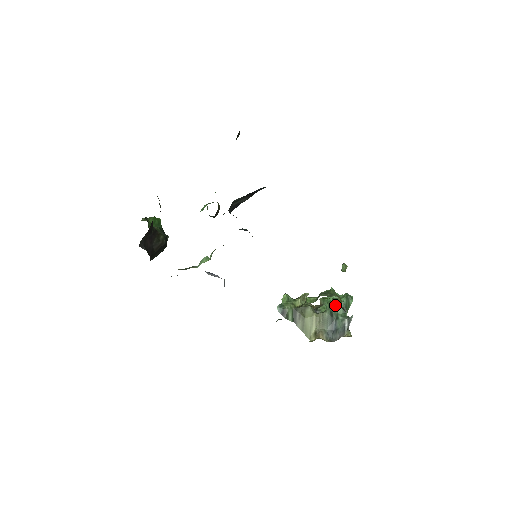
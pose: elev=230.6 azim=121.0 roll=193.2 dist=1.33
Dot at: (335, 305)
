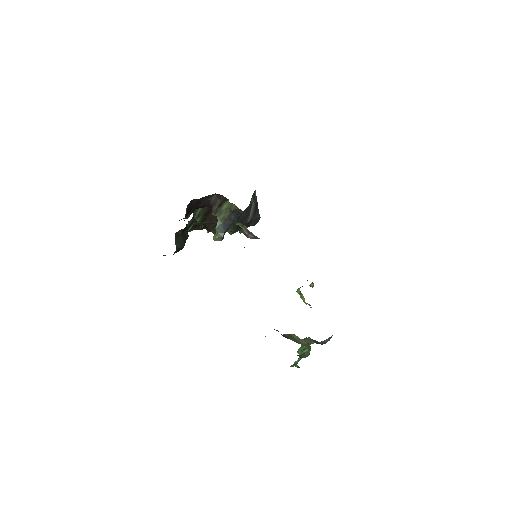
Dot at: occluded
